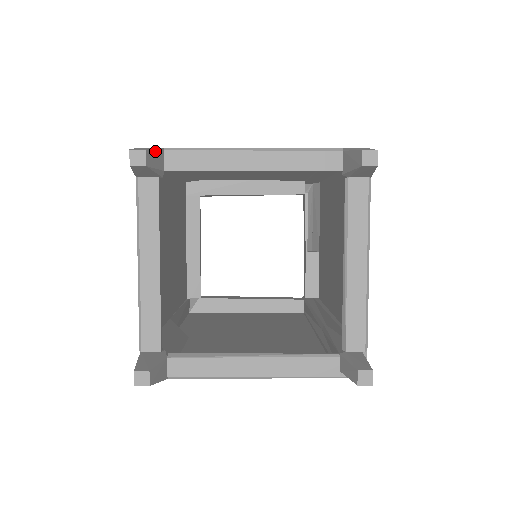
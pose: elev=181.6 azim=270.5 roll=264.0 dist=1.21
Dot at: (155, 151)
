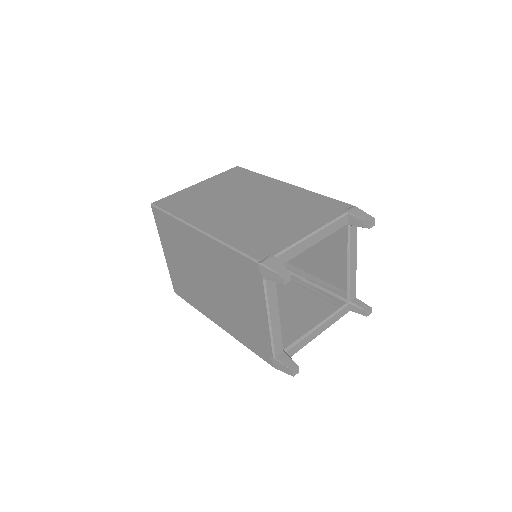
Dot at: (282, 265)
